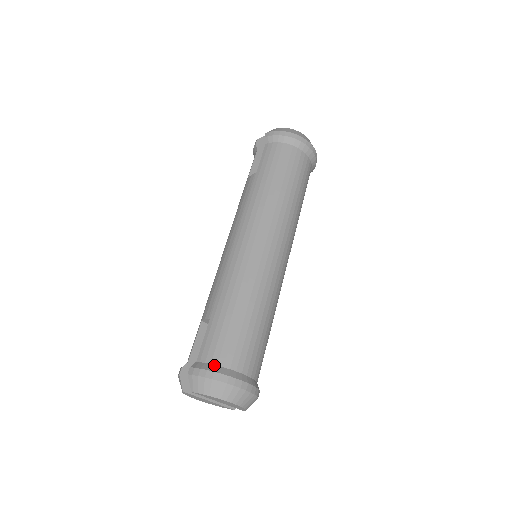
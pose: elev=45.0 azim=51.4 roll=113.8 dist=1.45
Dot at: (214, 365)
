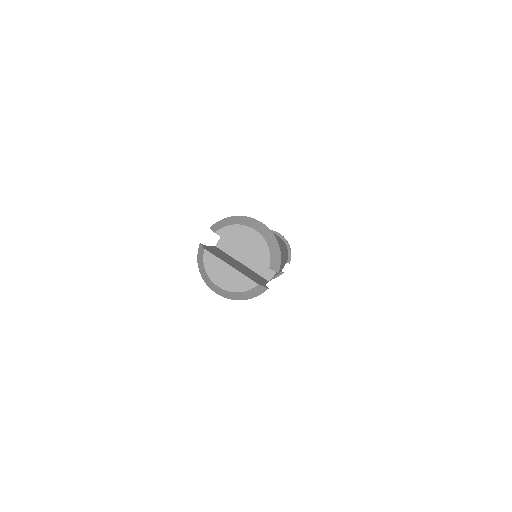
Dot at: occluded
